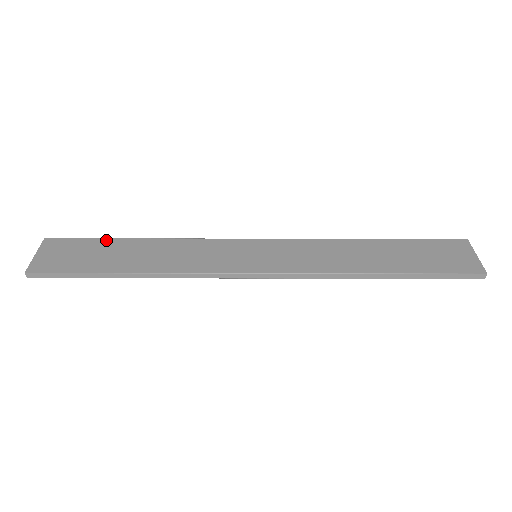
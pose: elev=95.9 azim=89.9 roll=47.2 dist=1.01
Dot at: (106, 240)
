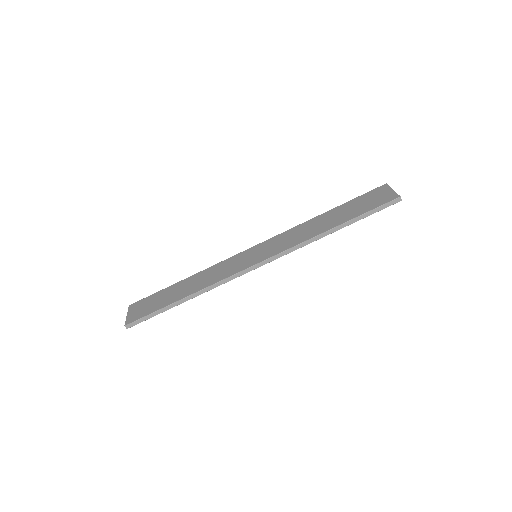
Dot at: (164, 289)
